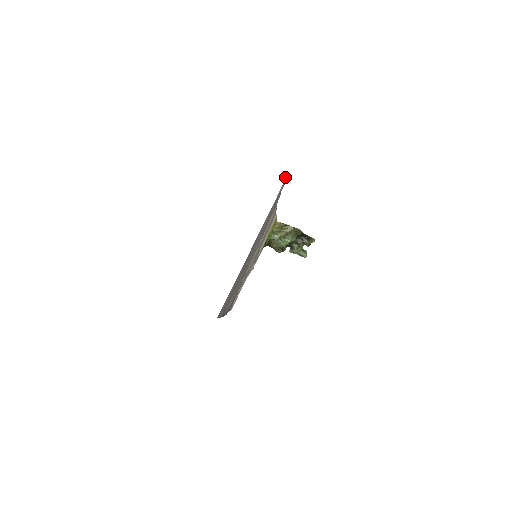
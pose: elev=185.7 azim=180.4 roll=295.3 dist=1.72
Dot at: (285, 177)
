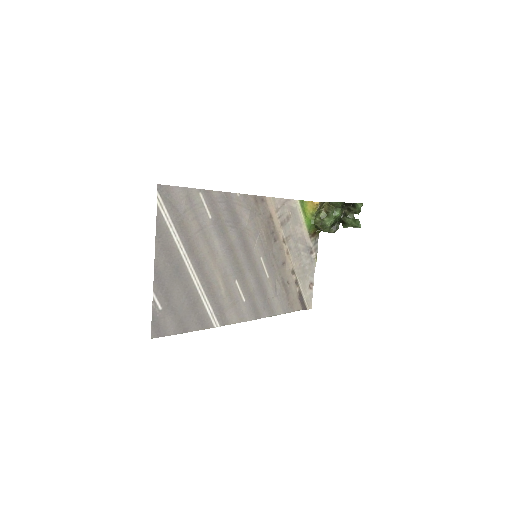
Dot at: (162, 191)
